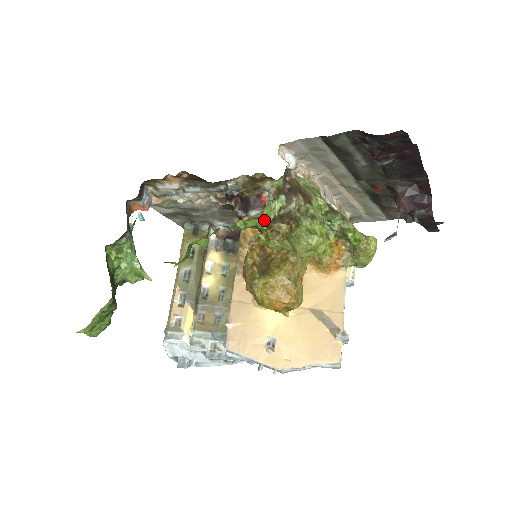
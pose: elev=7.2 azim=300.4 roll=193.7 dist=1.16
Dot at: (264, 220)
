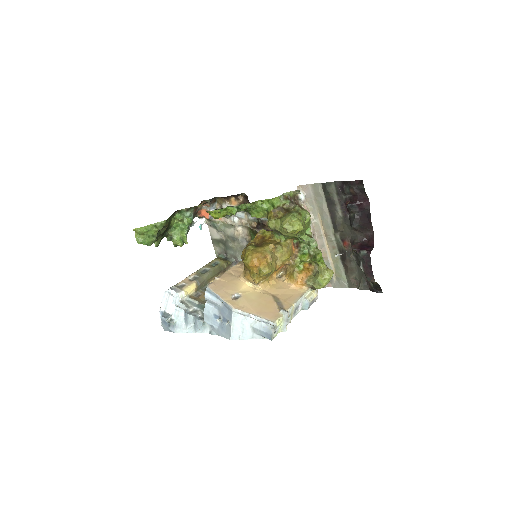
Dot at: (273, 204)
